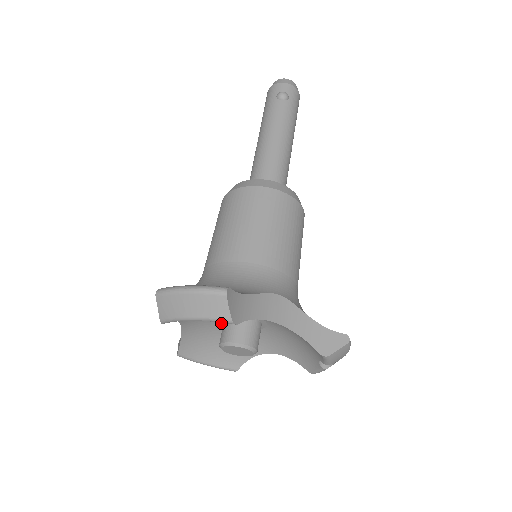
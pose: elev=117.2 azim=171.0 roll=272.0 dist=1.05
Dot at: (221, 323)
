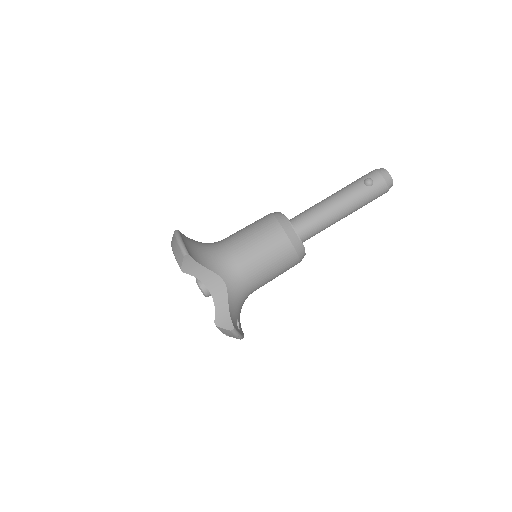
Dot at: occluded
